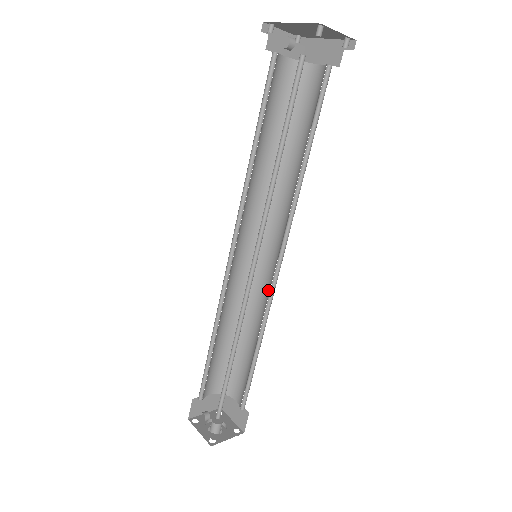
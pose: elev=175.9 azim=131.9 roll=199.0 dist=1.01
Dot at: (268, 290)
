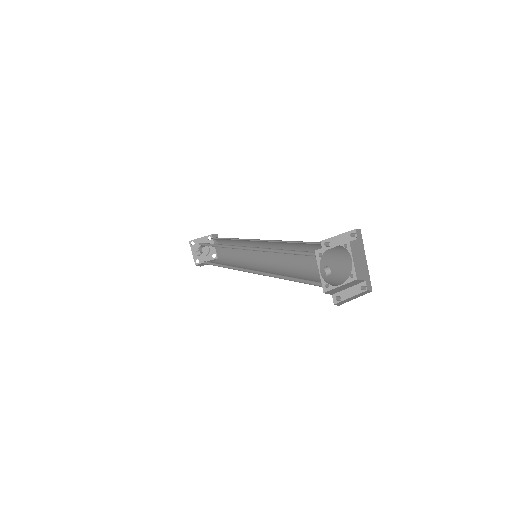
Dot at: (257, 257)
